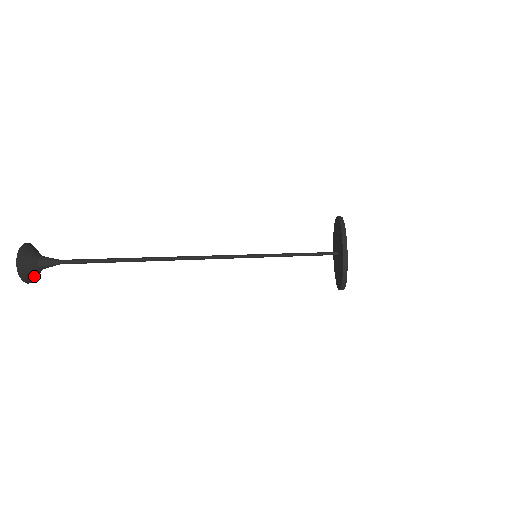
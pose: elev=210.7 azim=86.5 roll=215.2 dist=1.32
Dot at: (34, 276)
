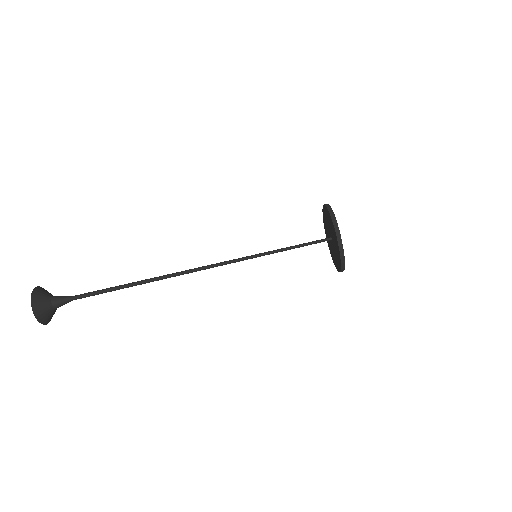
Dot at: (48, 316)
